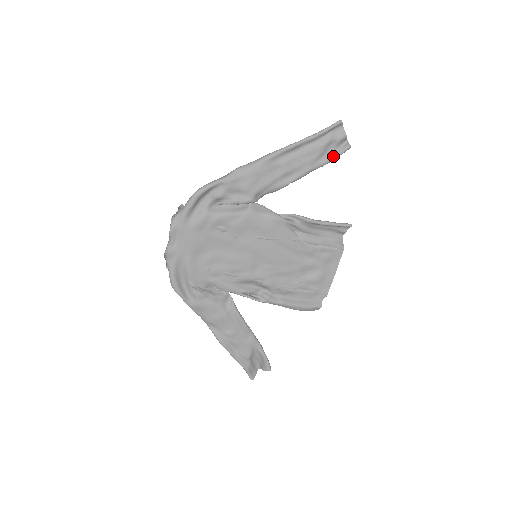
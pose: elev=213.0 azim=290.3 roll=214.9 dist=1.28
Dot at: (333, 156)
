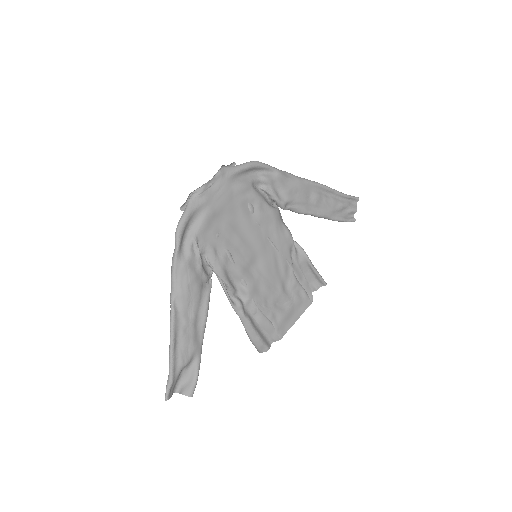
Dot at: (343, 218)
